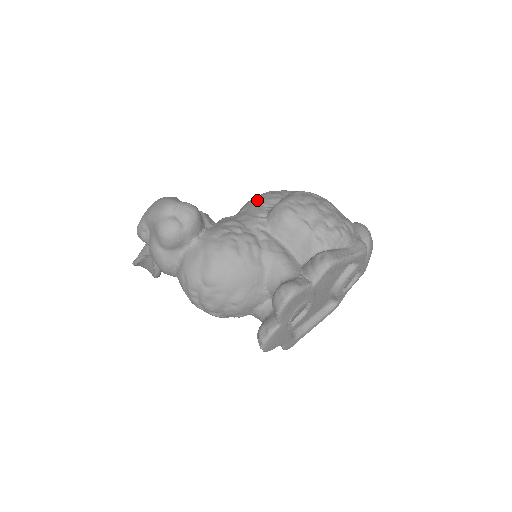
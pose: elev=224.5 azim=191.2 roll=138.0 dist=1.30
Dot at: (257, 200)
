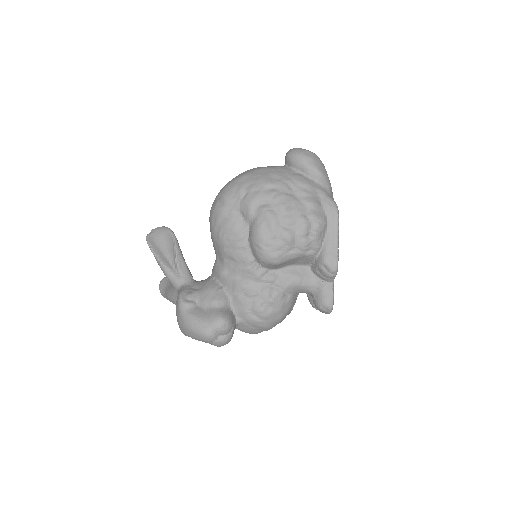
Dot at: (228, 244)
